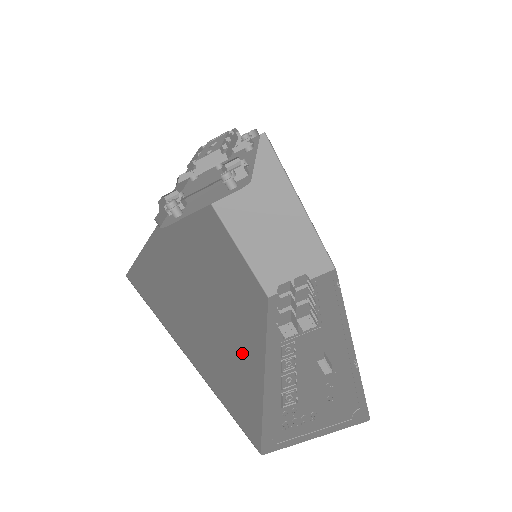
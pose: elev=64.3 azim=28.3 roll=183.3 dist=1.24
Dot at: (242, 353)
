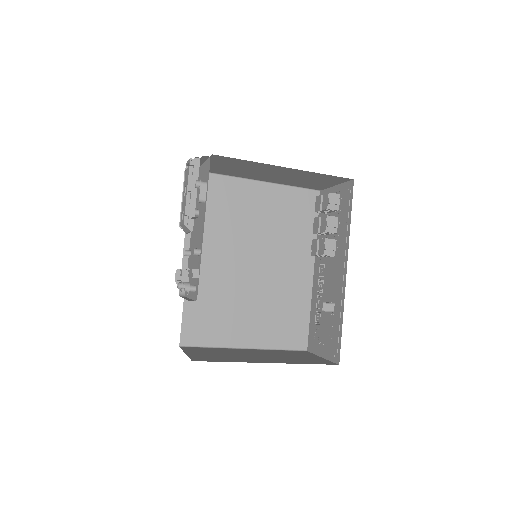
Dot at: (284, 294)
